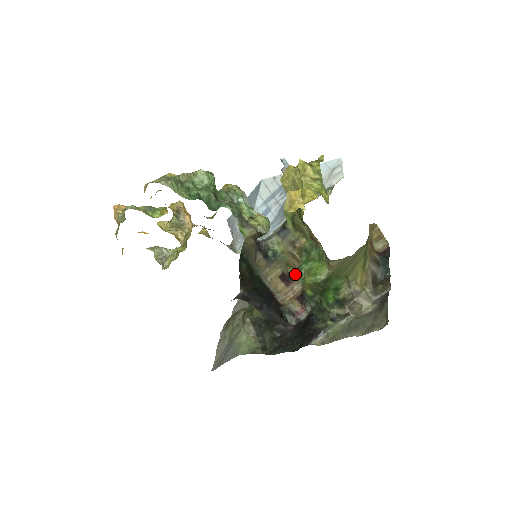
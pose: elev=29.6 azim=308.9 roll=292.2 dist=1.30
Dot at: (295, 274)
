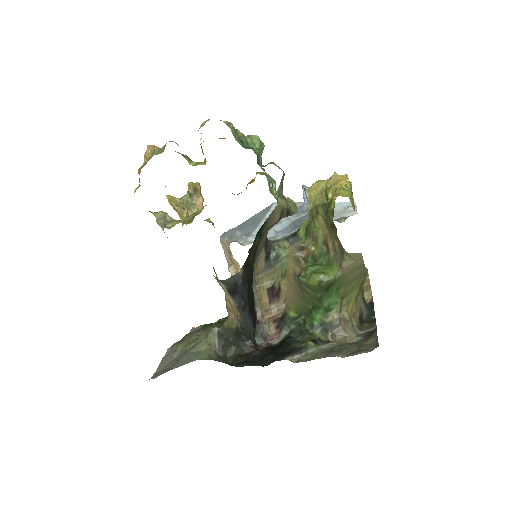
Dot at: (285, 290)
